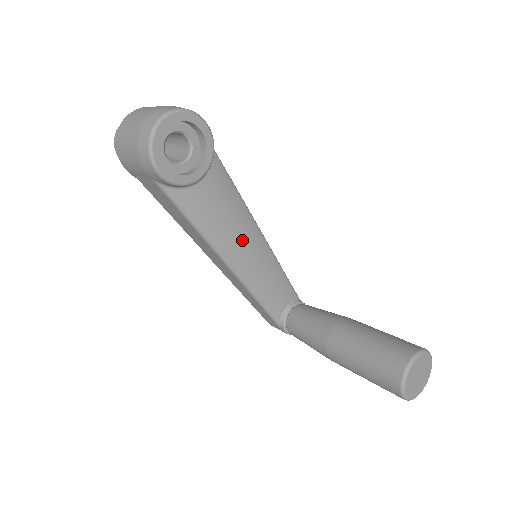
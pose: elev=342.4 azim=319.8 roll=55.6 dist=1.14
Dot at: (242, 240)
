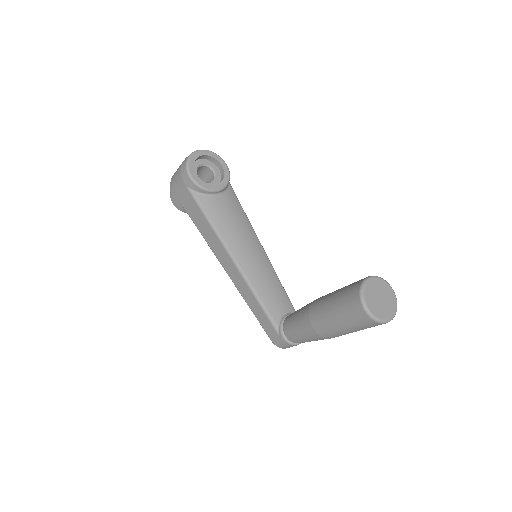
Dot at: (246, 244)
